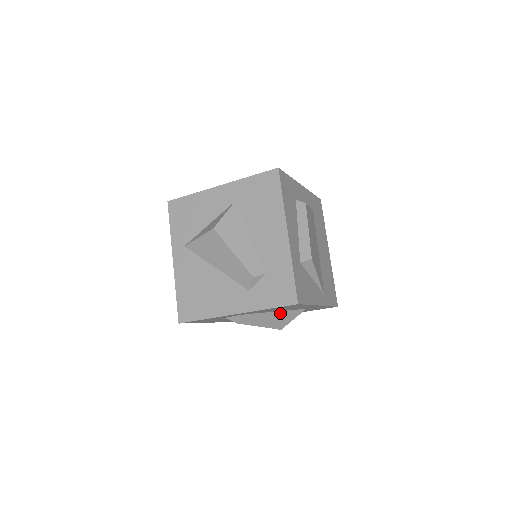
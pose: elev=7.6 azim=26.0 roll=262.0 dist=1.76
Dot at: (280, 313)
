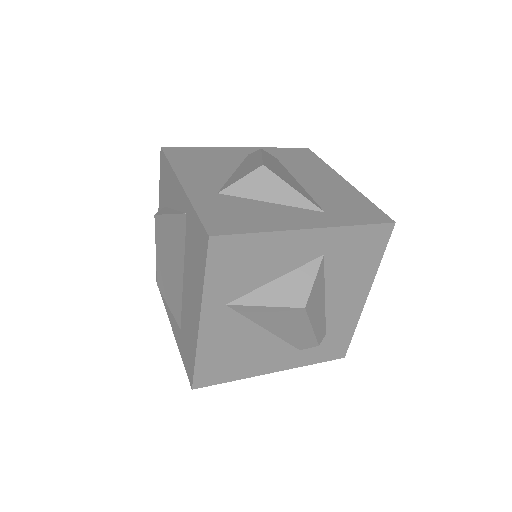
Dot at: occluded
